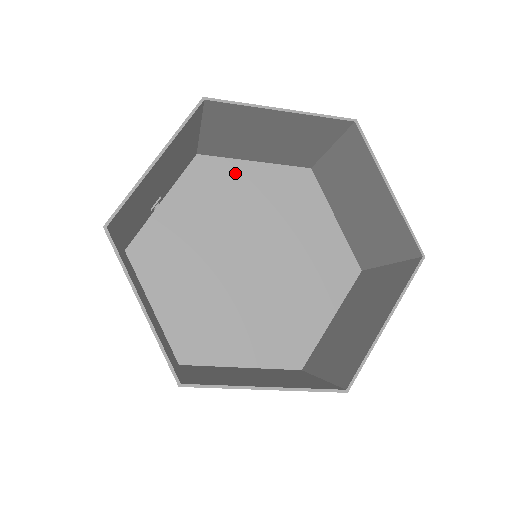
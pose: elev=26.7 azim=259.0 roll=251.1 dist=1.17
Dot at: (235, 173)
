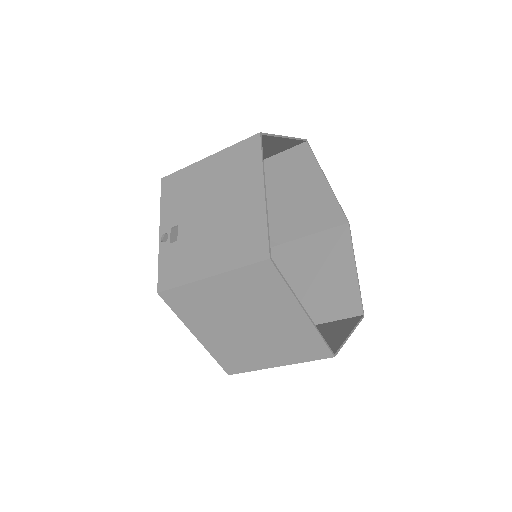
Dot at: occluded
